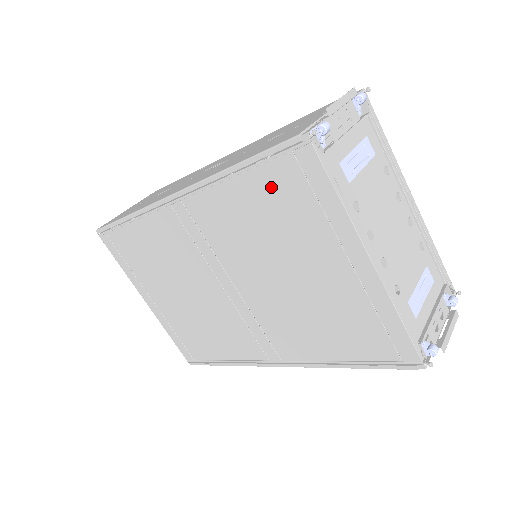
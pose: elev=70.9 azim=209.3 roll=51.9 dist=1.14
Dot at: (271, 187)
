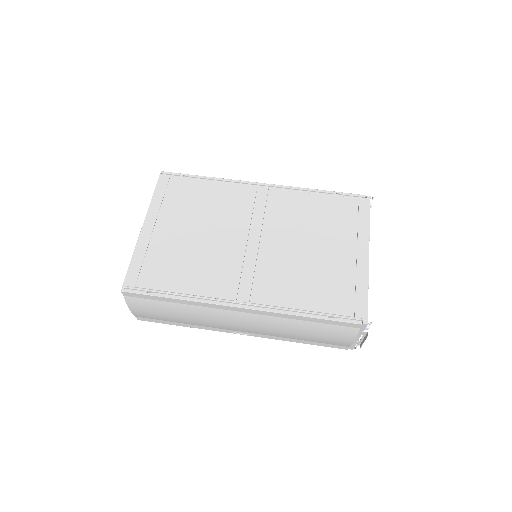
Dot at: (336, 205)
